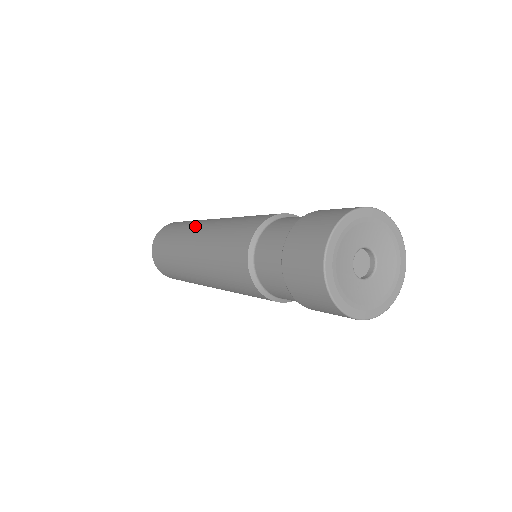
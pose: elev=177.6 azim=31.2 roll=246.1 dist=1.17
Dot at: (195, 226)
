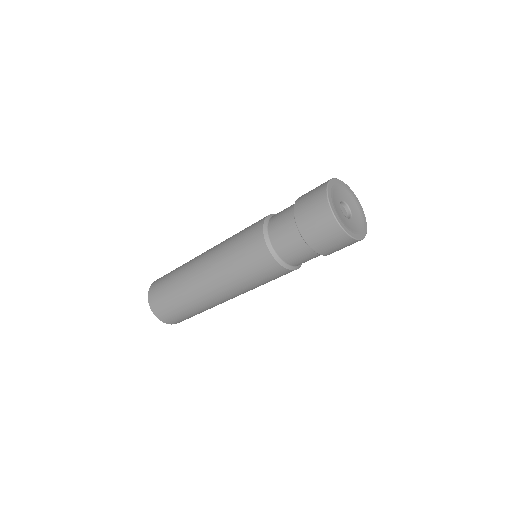
Dot at: occluded
